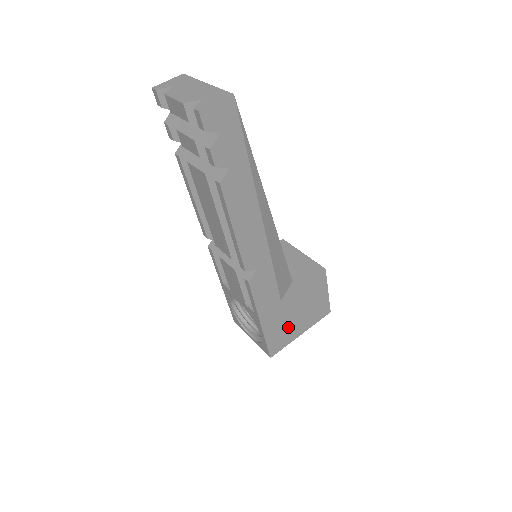
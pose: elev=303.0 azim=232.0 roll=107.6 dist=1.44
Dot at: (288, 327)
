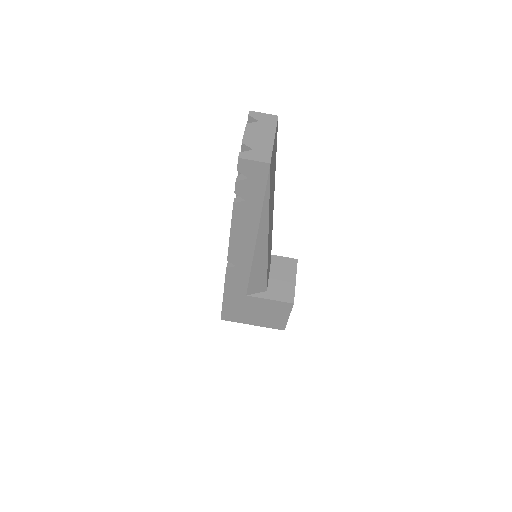
Dot at: (244, 313)
